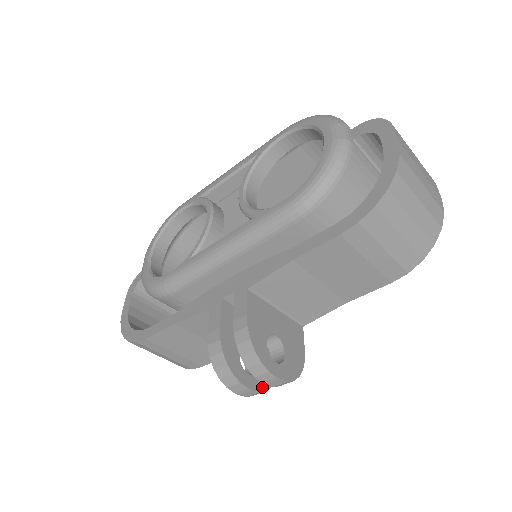
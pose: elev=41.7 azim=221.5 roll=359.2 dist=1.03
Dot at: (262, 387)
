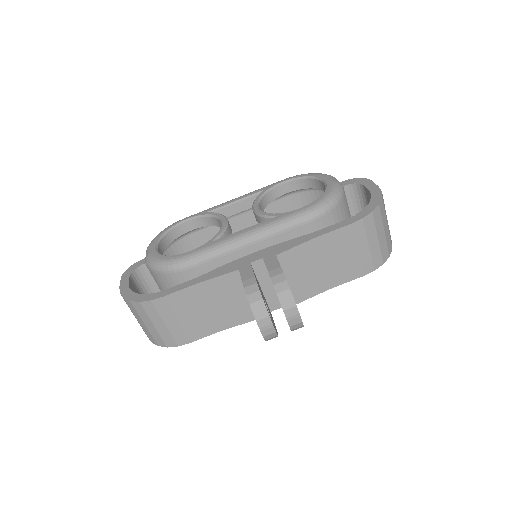
Dot at: (276, 331)
